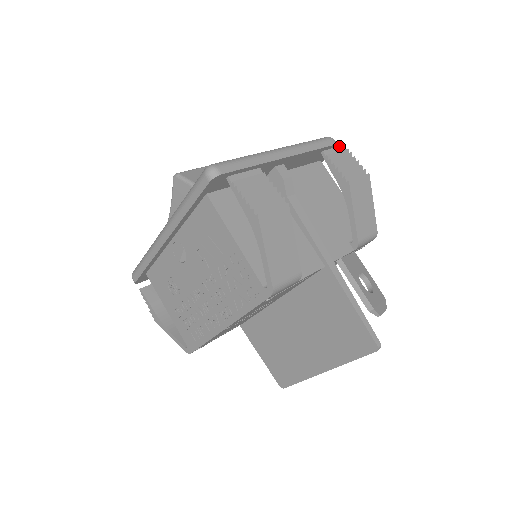
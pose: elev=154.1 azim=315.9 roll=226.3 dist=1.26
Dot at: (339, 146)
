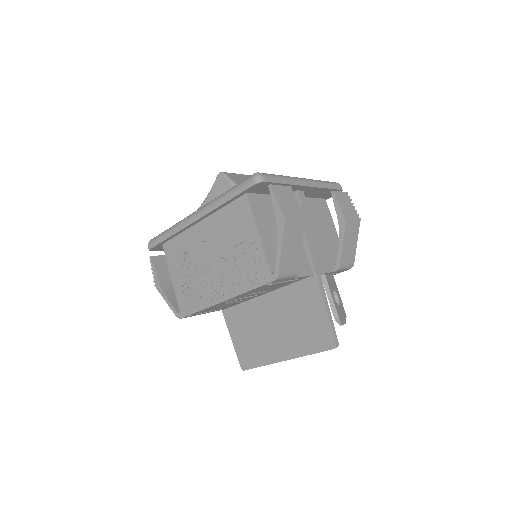
Dot at: (344, 192)
